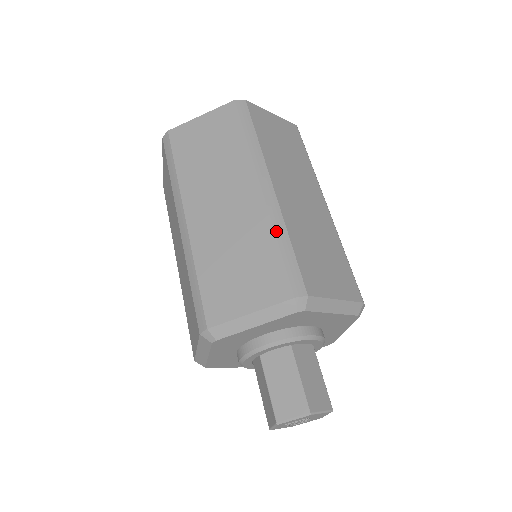
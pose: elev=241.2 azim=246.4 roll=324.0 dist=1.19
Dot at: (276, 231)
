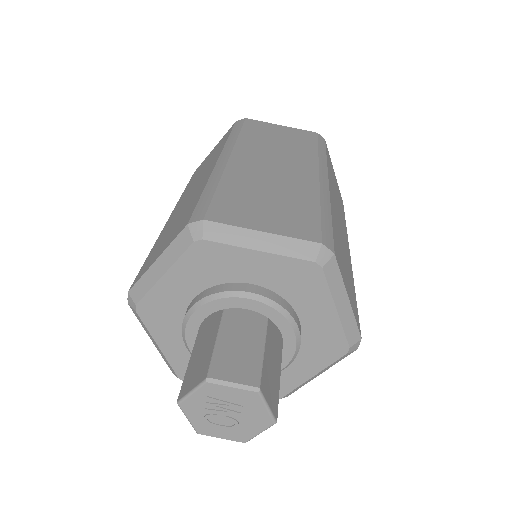
Dot at: (322, 201)
